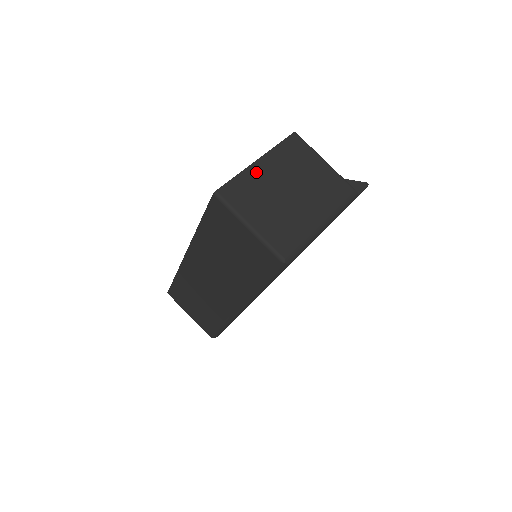
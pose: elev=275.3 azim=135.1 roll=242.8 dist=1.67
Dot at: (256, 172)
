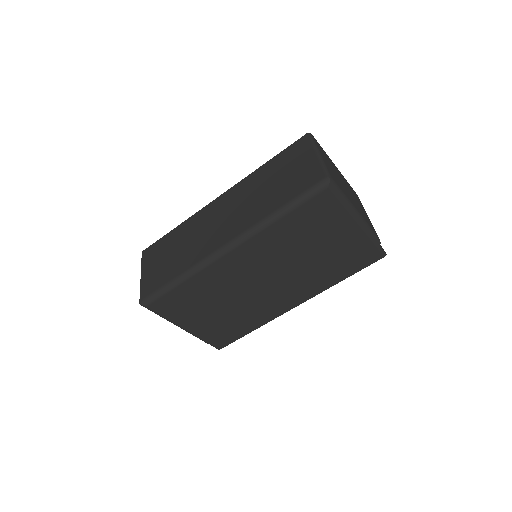
Dot at: occluded
